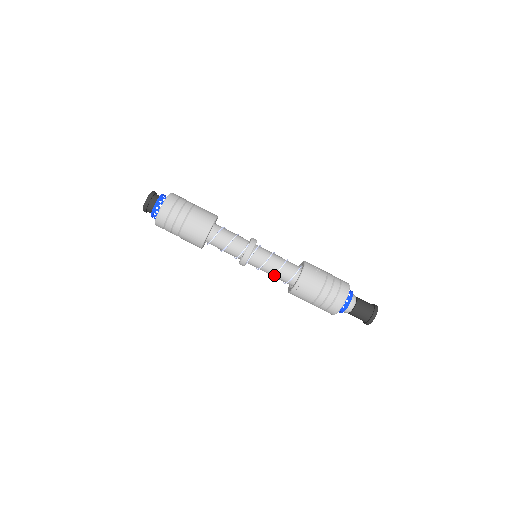
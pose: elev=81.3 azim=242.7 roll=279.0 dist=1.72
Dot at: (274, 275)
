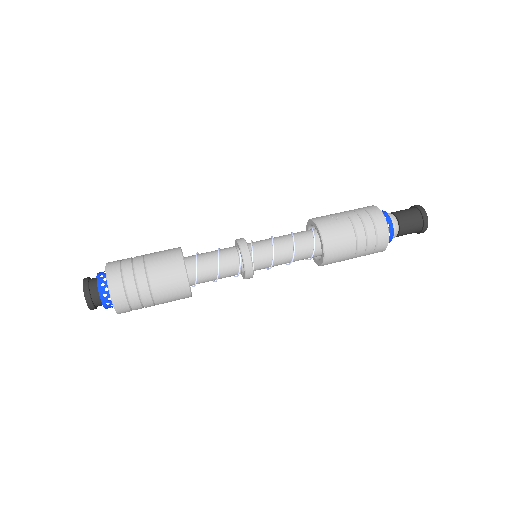
Dot at: (292, 261)
